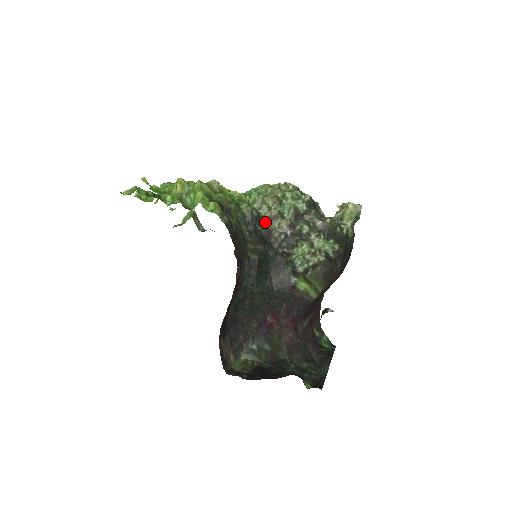
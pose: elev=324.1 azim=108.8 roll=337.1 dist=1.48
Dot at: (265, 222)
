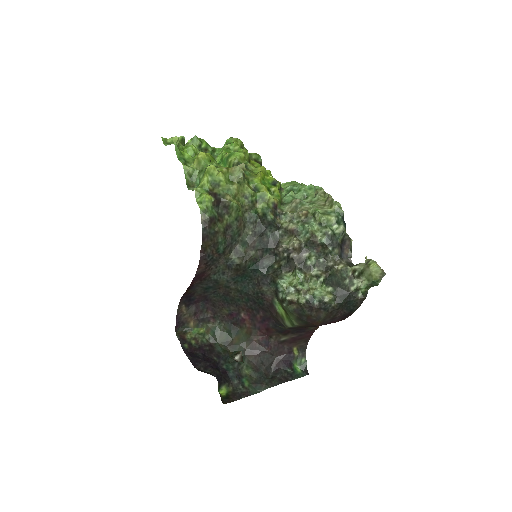
Dot at: (280, 230)
